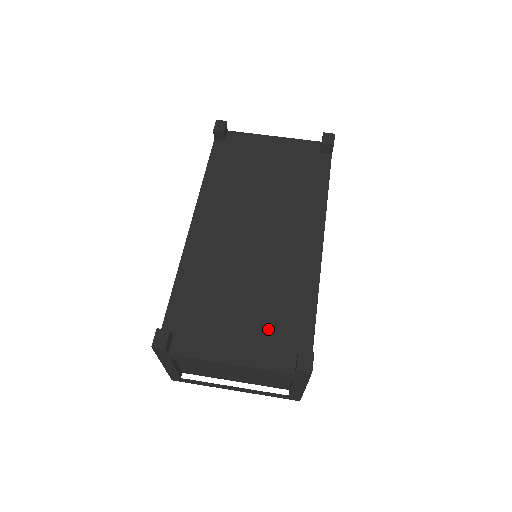
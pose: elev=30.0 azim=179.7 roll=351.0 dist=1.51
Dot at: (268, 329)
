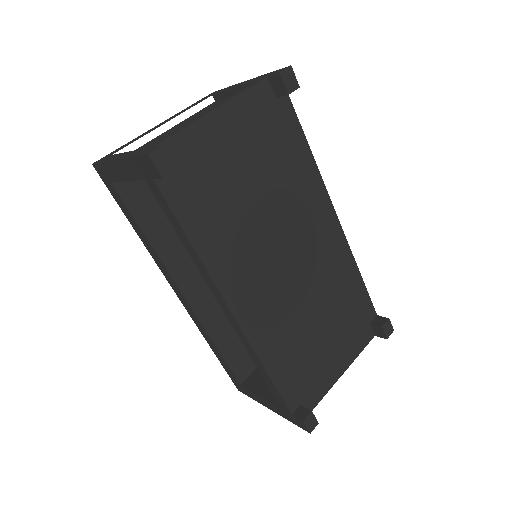
Dot at: (347, 328)
